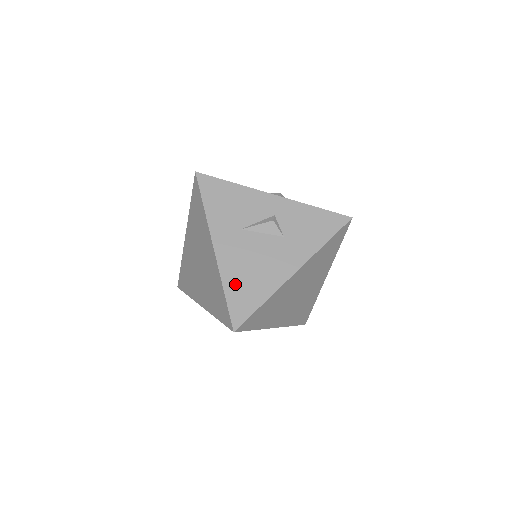
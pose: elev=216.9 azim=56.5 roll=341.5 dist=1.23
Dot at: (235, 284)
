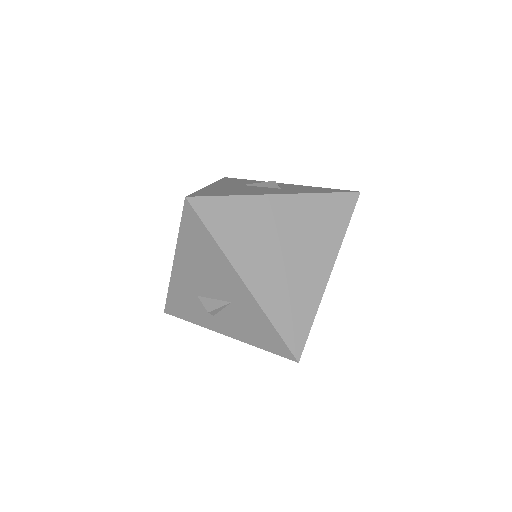
Dot at: (212, 191)
